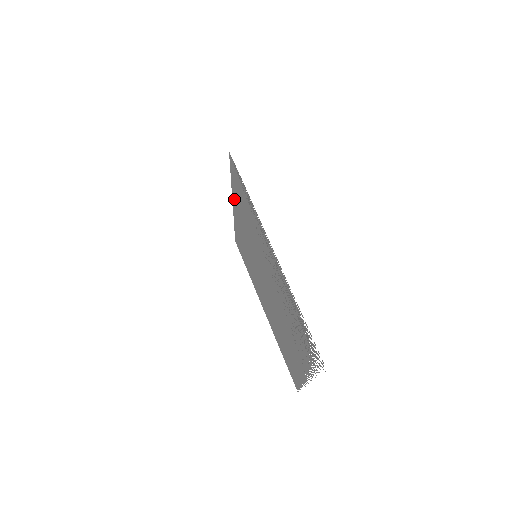
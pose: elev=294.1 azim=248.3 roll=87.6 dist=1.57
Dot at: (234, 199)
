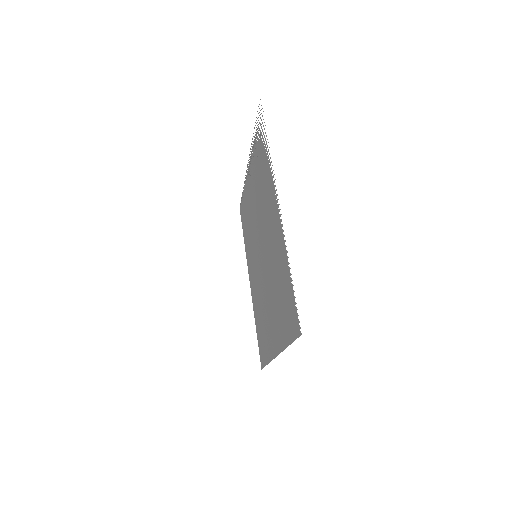
Dot at: (247, 261)
